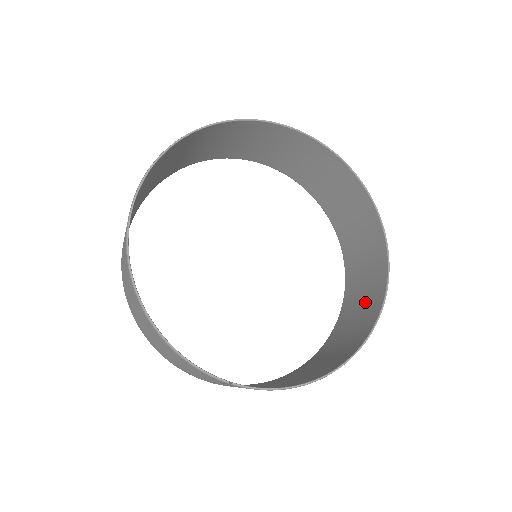
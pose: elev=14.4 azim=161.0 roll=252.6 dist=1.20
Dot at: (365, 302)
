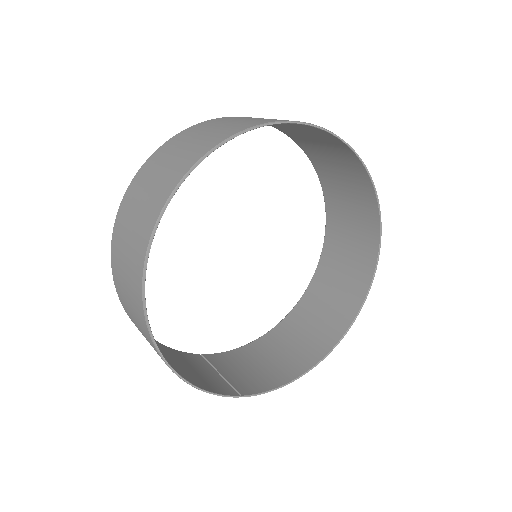
Dot at: (346, 281)
